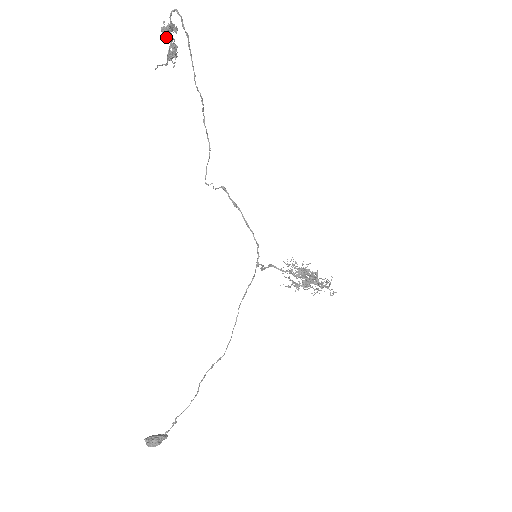
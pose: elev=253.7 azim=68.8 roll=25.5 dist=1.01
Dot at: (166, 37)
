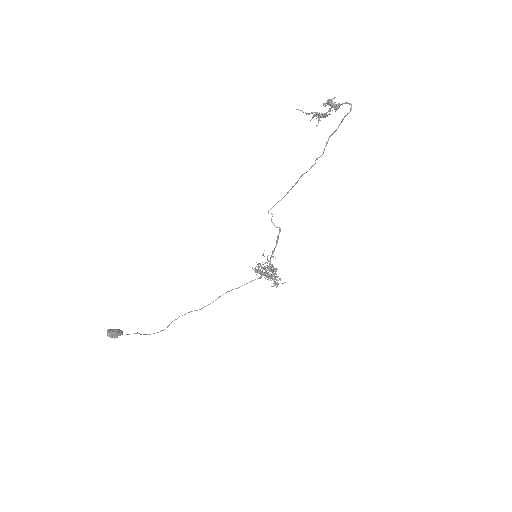
Dot at: (326, 105)
